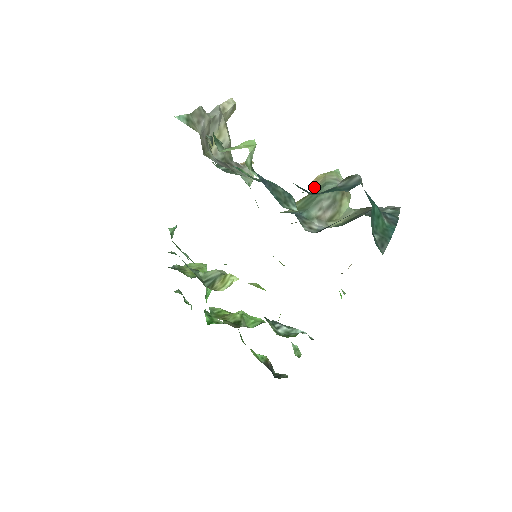
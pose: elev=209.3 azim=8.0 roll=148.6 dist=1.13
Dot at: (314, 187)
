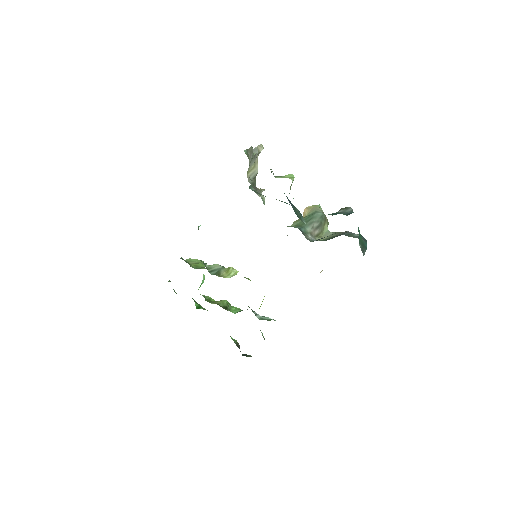
Dot at: (307, 213)
